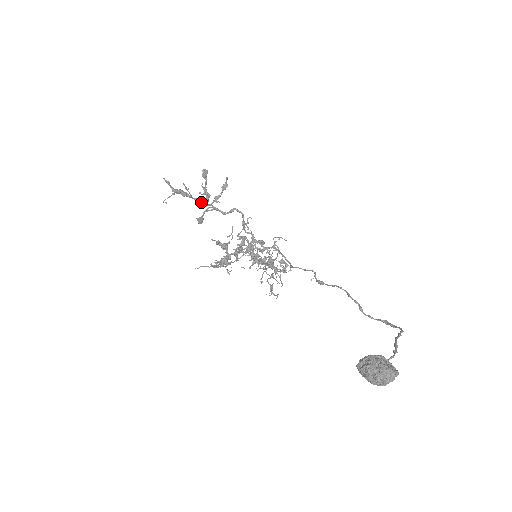
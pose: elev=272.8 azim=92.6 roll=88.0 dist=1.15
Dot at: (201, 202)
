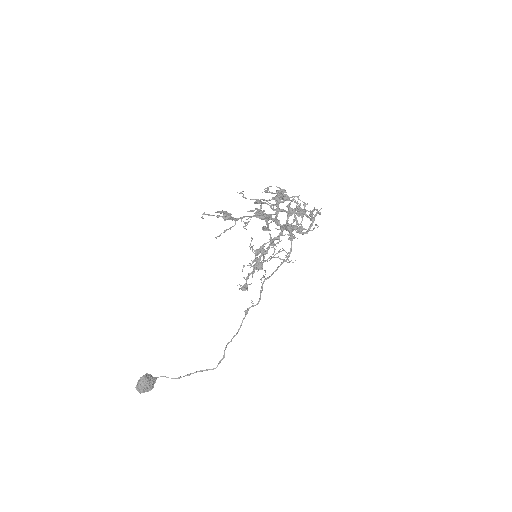
Dot at: (256, 216)
